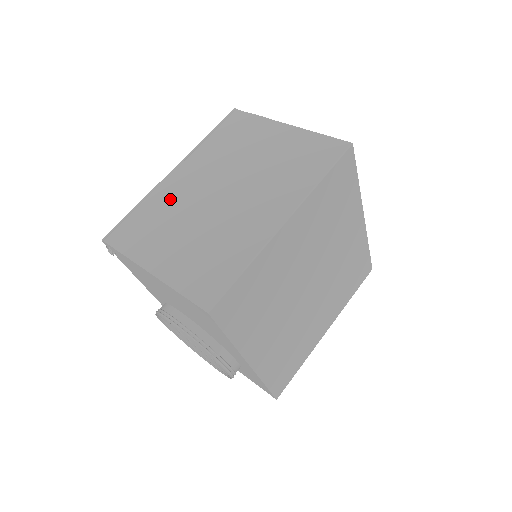
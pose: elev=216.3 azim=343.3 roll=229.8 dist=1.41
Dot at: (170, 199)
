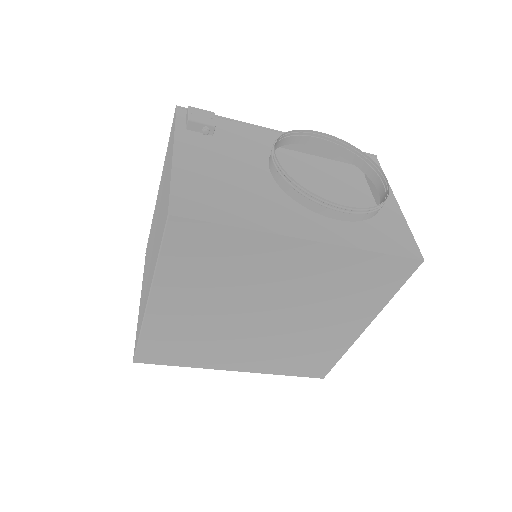
Dot at: (152, 228)
